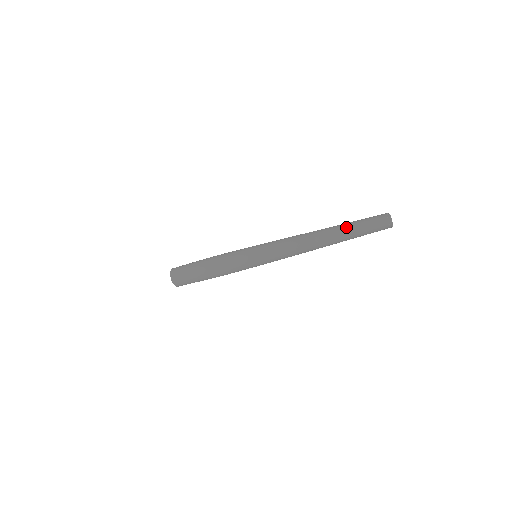
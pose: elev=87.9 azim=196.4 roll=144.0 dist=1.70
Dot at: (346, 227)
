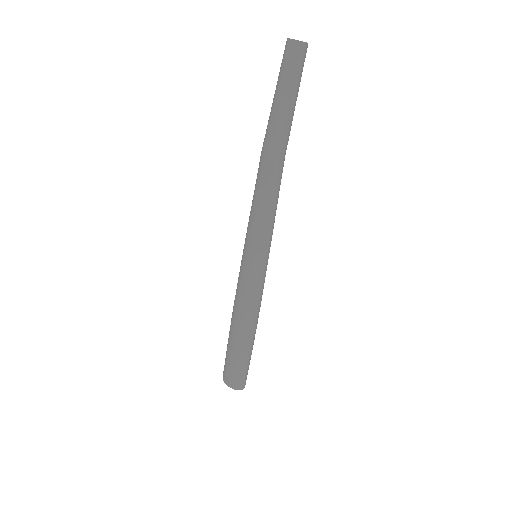
Dot at: (273, 104)
